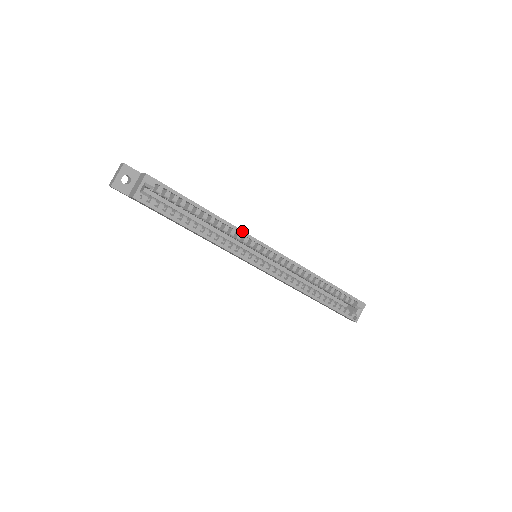
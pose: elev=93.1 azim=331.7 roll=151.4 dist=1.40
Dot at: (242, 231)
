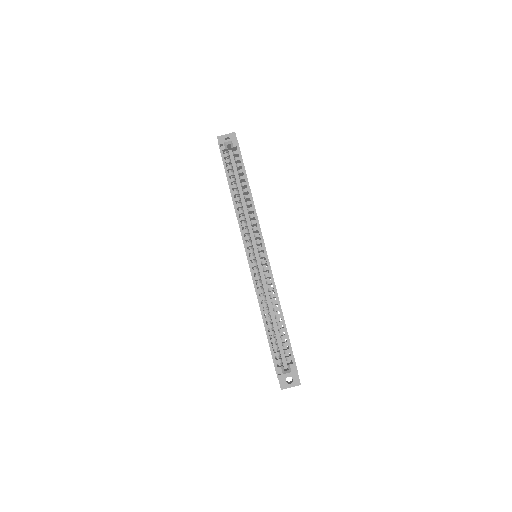
Dot at: occluded
